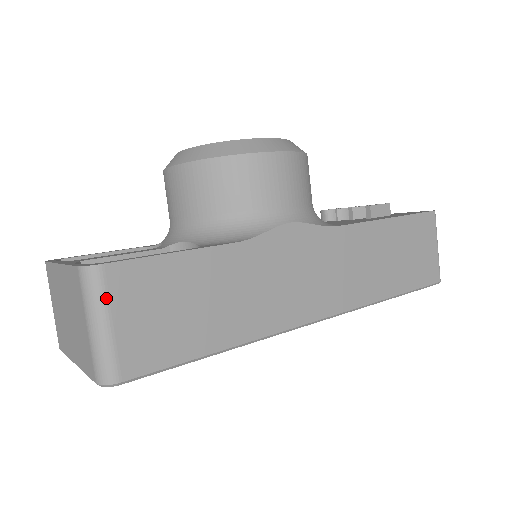
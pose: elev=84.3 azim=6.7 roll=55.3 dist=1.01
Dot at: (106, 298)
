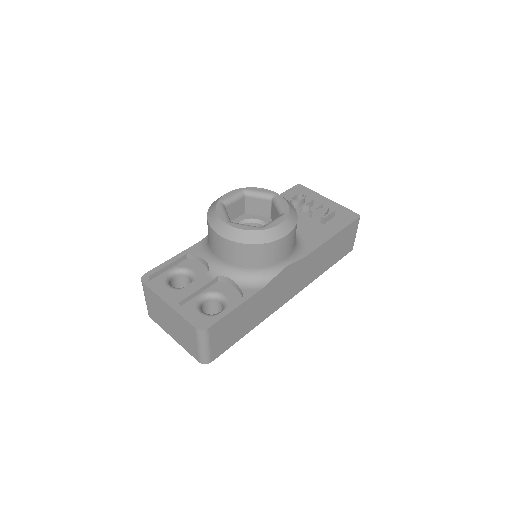
Dot at: (209, 339)
